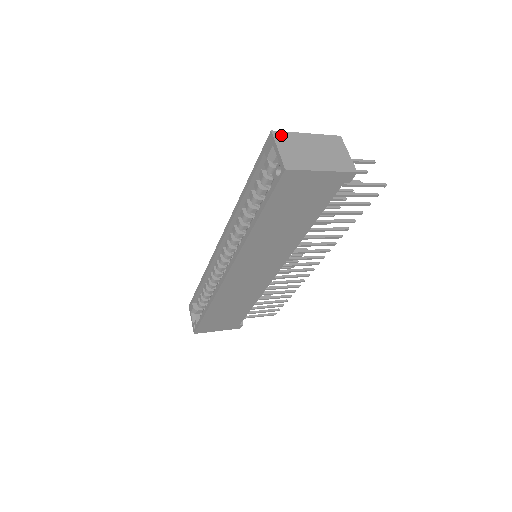
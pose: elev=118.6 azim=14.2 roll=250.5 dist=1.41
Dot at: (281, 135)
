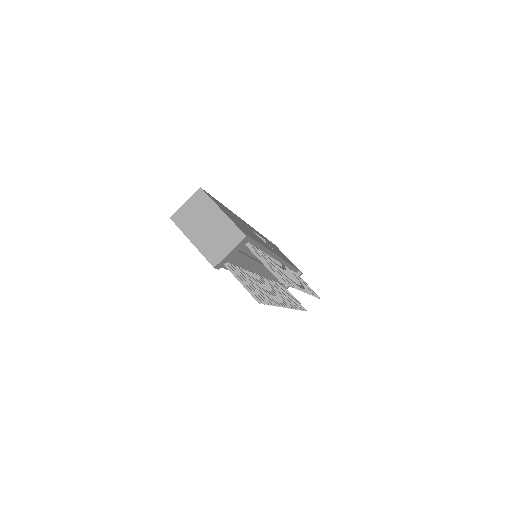
Dot at: (202, 196)
